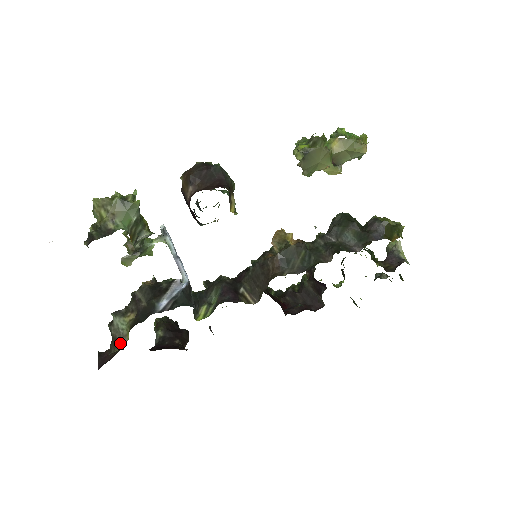
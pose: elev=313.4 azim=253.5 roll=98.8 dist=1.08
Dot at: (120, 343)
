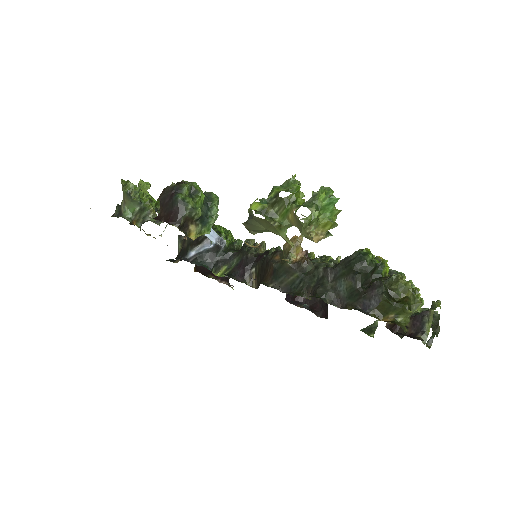
Dot at: occluded
